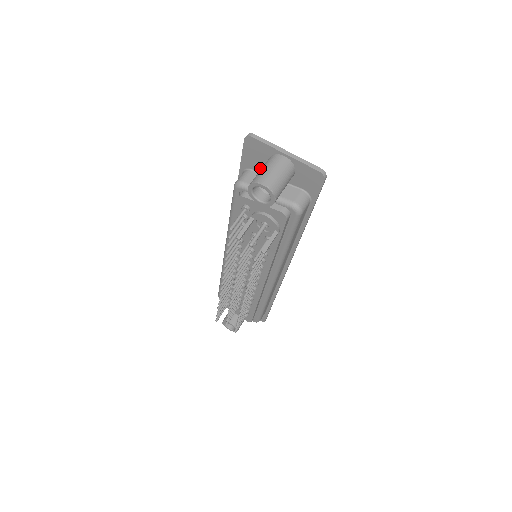
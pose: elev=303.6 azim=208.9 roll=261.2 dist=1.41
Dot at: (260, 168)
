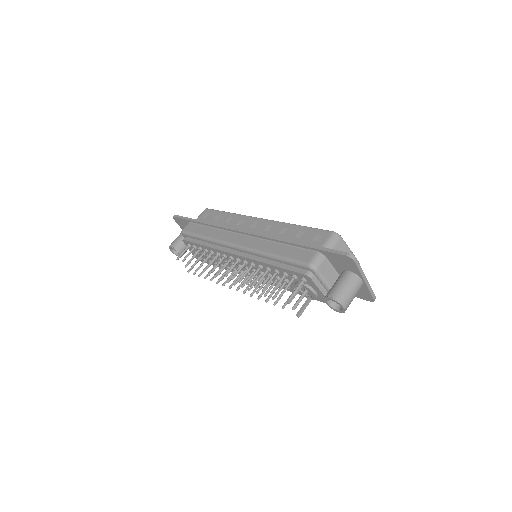
Dot at: (334, 264)
